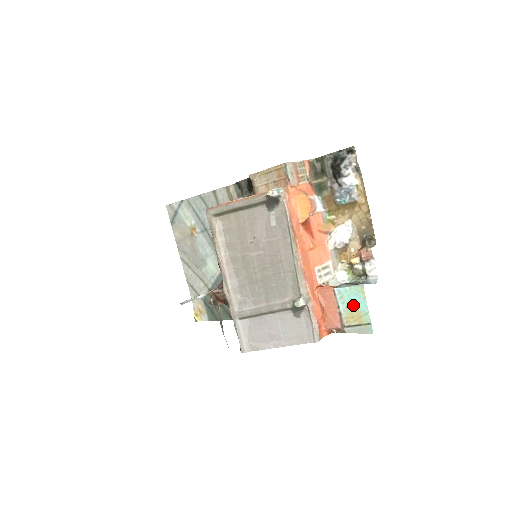
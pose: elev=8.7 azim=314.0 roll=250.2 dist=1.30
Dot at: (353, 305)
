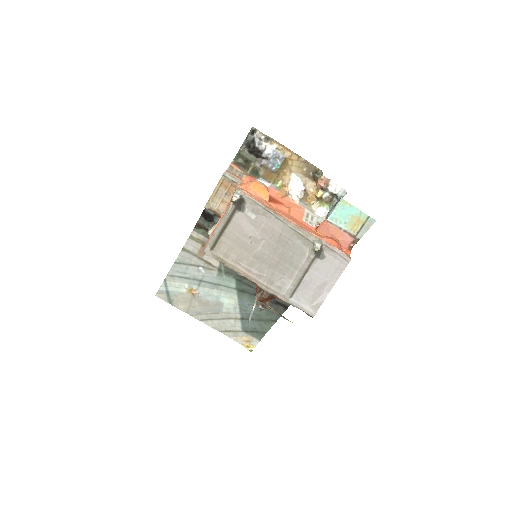
Dot at: (348, 217)
